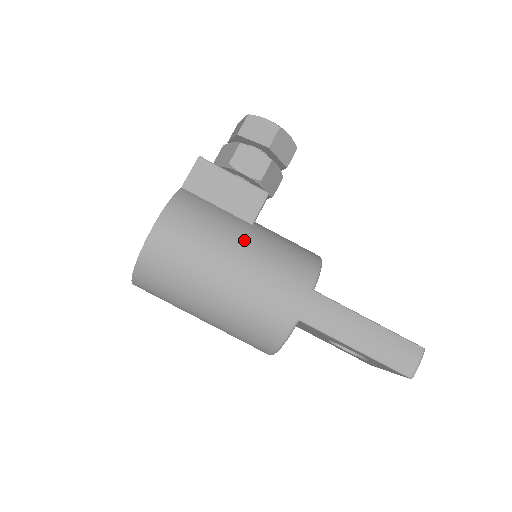
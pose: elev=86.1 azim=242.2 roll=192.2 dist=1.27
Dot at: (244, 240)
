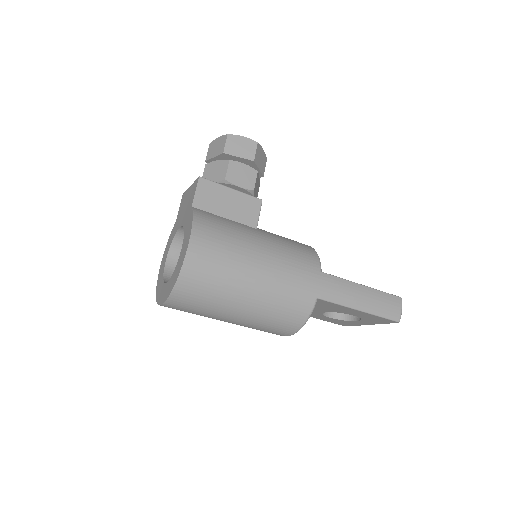
Dot at: (261, 242)
